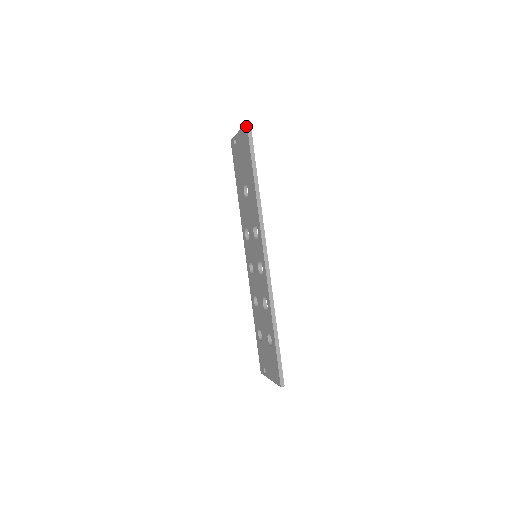
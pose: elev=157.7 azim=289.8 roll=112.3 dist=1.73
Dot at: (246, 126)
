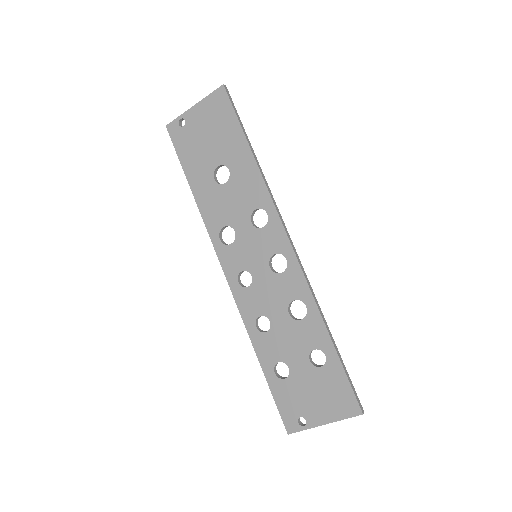
Dot at: (222, 88)
